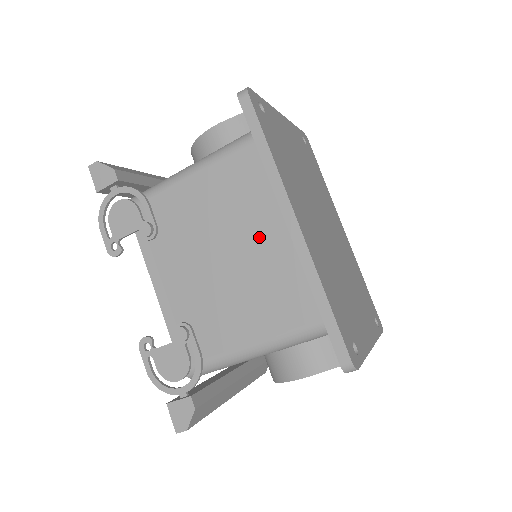
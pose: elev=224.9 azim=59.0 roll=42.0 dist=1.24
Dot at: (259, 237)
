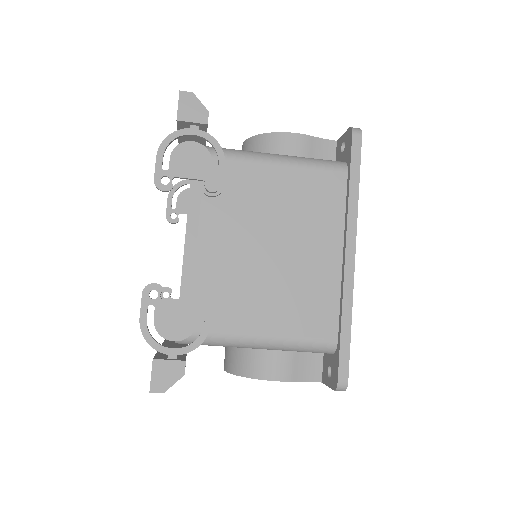
Dot at: (314, 249)
